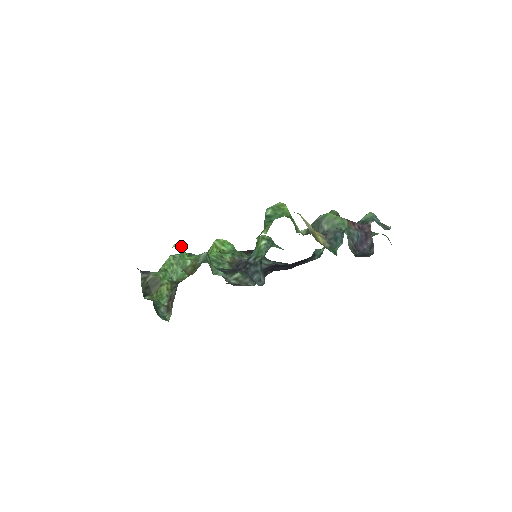
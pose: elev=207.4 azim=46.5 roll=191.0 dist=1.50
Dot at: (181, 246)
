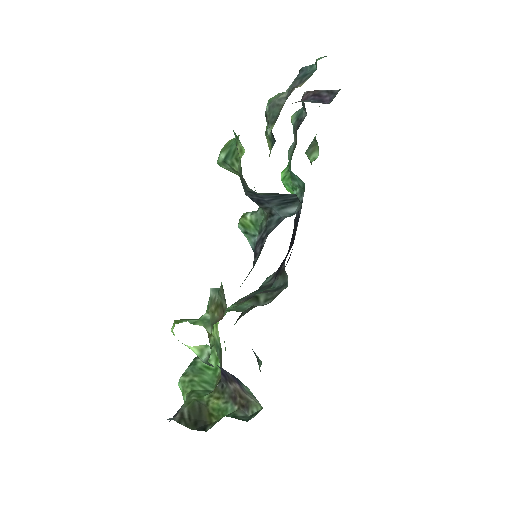
Dot at: (180, 320)
